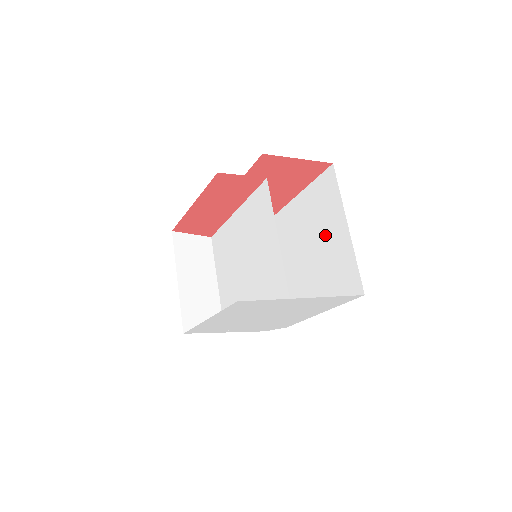
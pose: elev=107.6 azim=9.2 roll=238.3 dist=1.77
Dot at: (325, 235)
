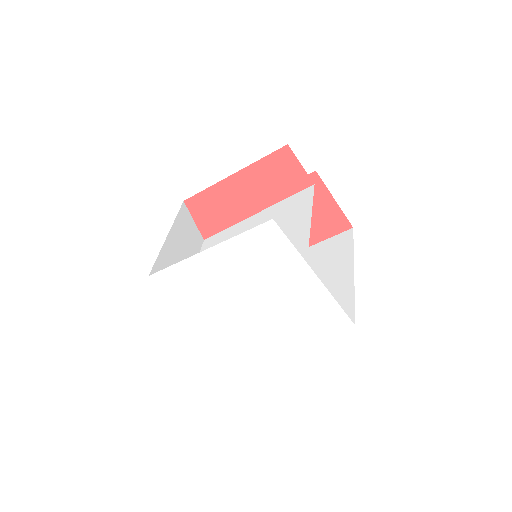
Dot at: (321, 279)
